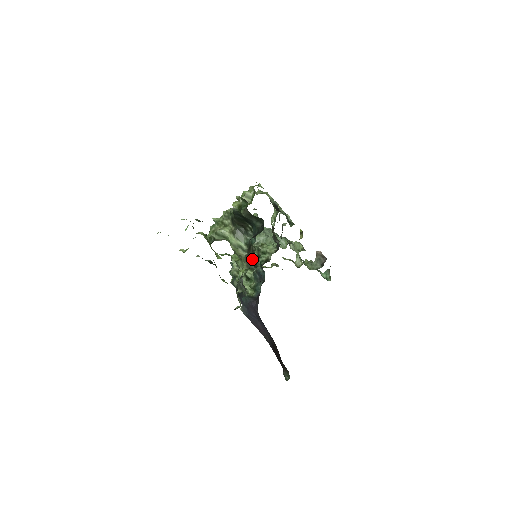
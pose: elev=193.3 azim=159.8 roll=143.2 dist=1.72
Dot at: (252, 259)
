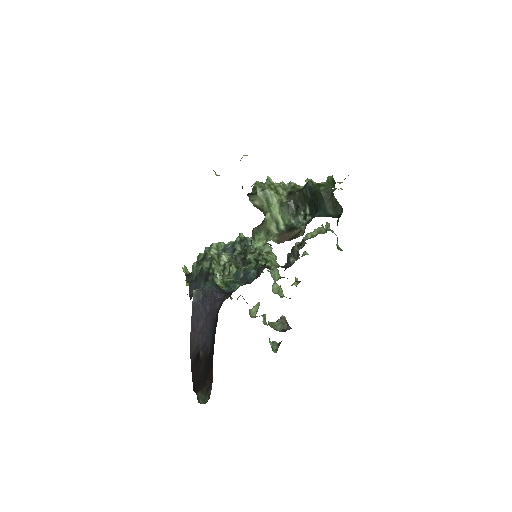
Dot at: (290, 239)
